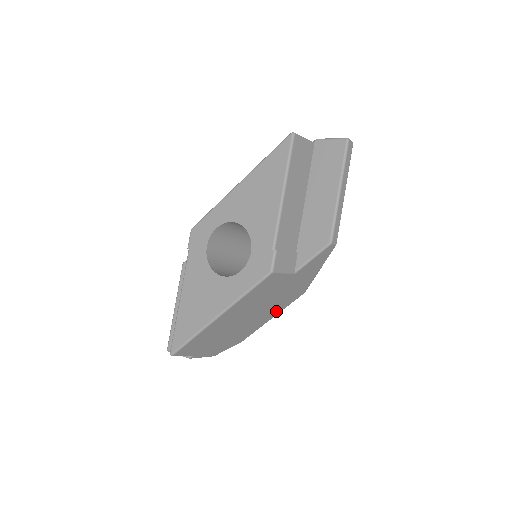
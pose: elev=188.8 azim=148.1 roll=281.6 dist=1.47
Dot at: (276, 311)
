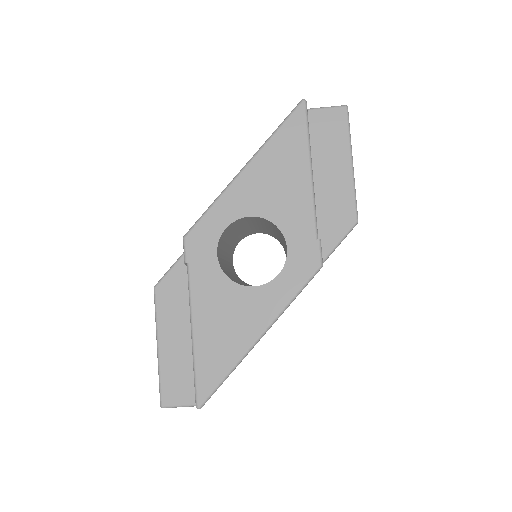
Dot at: occluded
